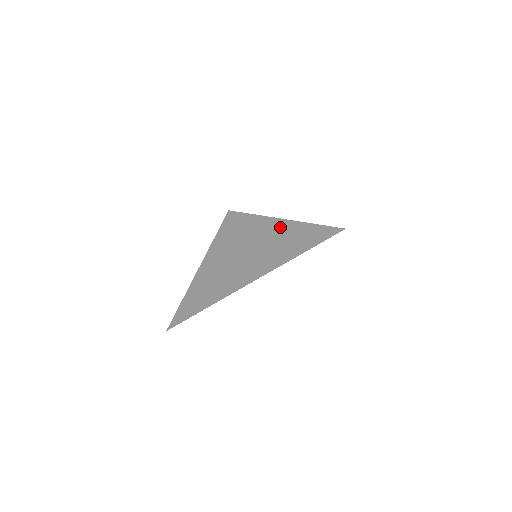
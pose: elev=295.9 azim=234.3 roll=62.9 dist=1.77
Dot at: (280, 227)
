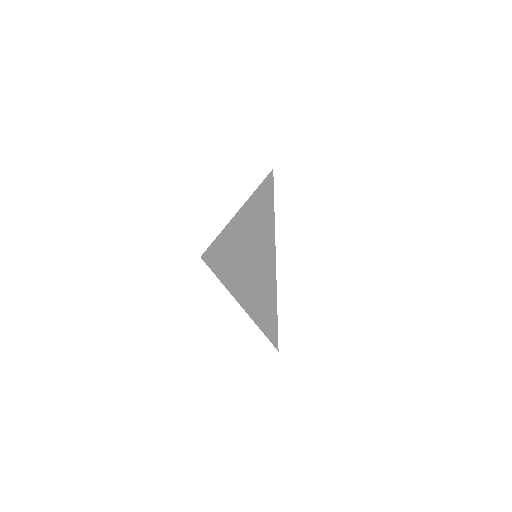
Dot at: (230, 258)
